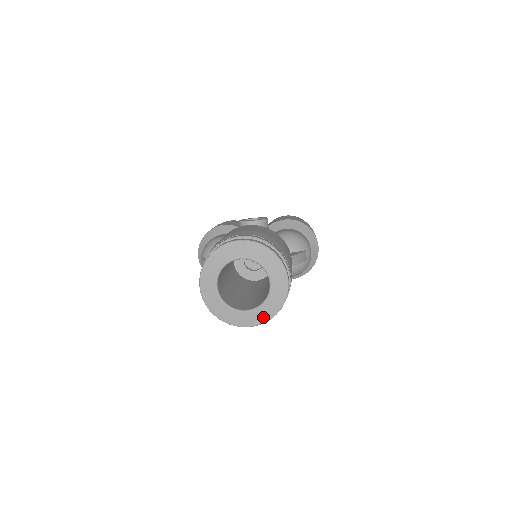
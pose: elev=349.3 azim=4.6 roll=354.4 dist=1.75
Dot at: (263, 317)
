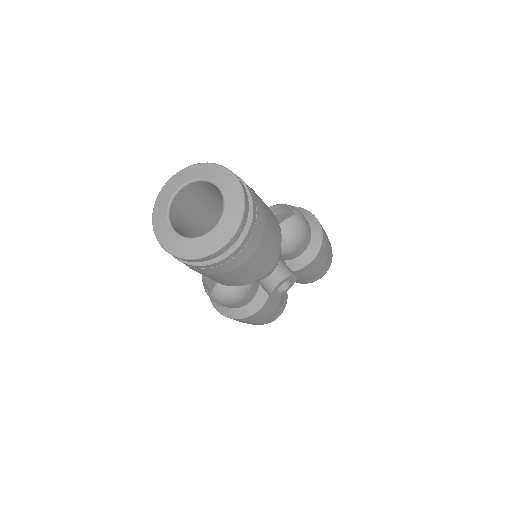
Dot at: (233, 222)
